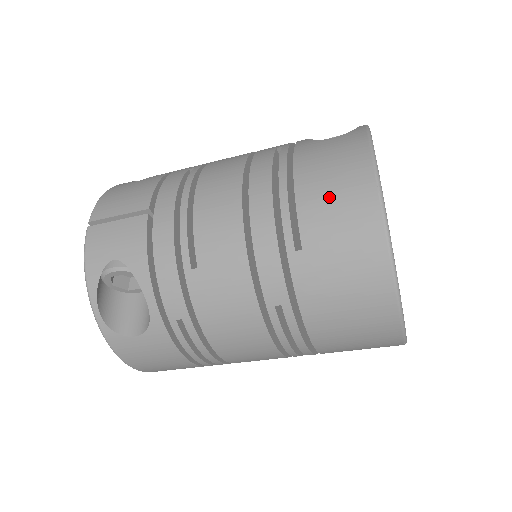
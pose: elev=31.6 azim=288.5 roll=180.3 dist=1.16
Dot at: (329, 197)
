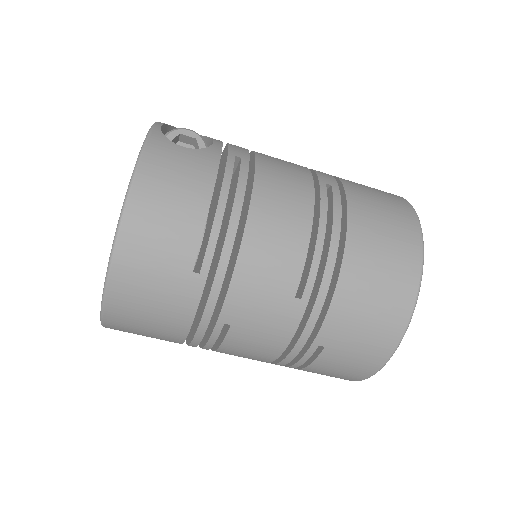
Dot at: occluded
